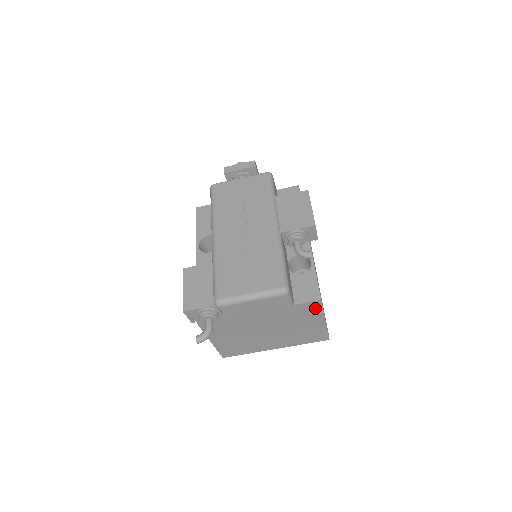
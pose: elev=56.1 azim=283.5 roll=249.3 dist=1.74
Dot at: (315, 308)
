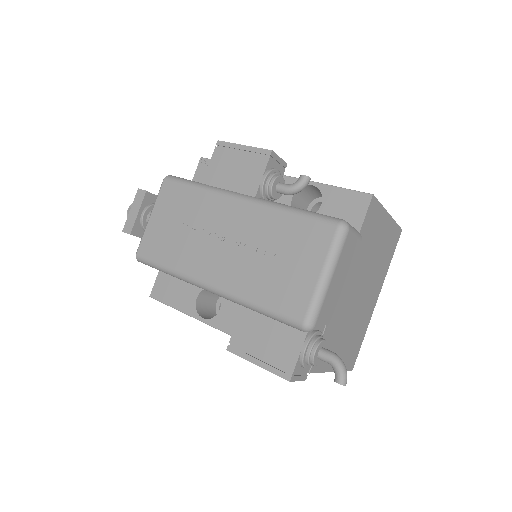
Dot at: (374, 211)
